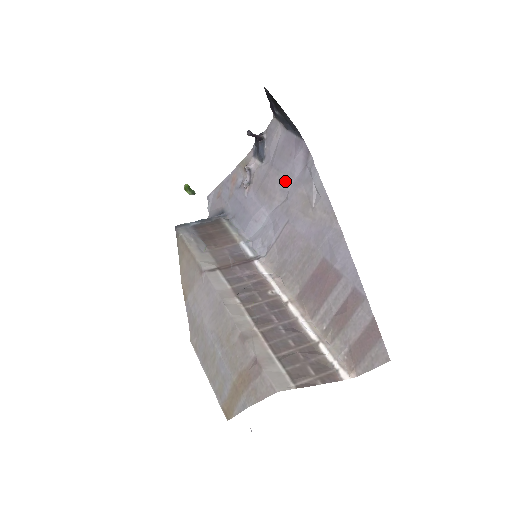
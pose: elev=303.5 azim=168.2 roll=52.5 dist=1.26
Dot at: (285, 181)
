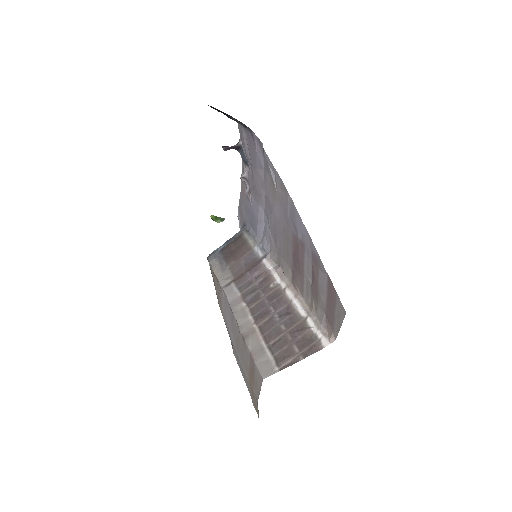
Dot at: (260, 175)
